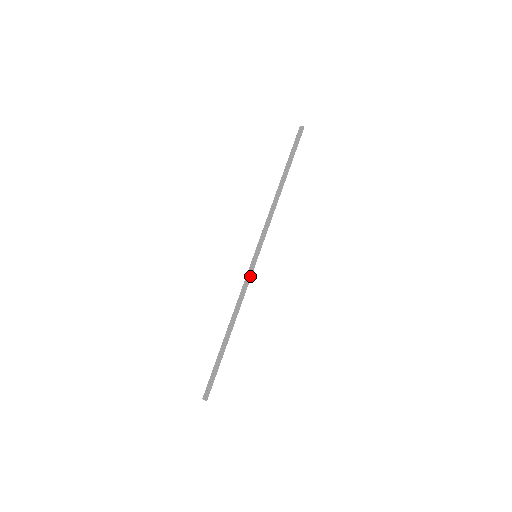
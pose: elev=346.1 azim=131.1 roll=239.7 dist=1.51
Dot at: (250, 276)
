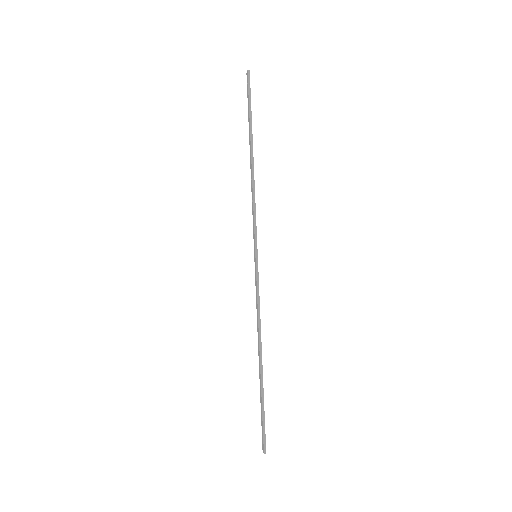
Dot at: (257, 284)
